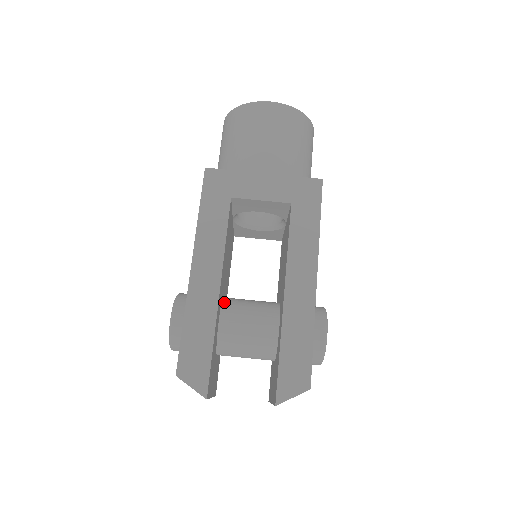
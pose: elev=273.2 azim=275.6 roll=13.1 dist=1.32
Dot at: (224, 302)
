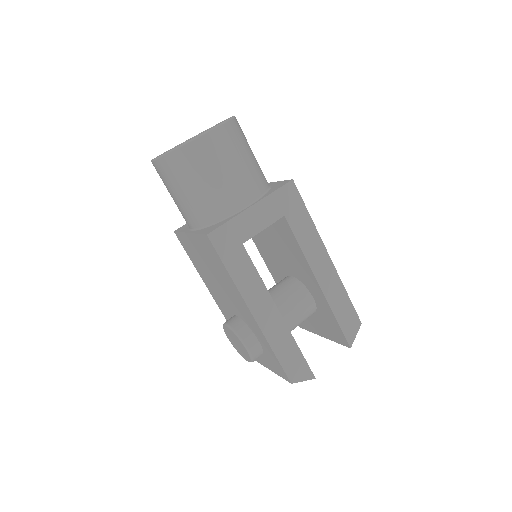
Dot at: occluded
